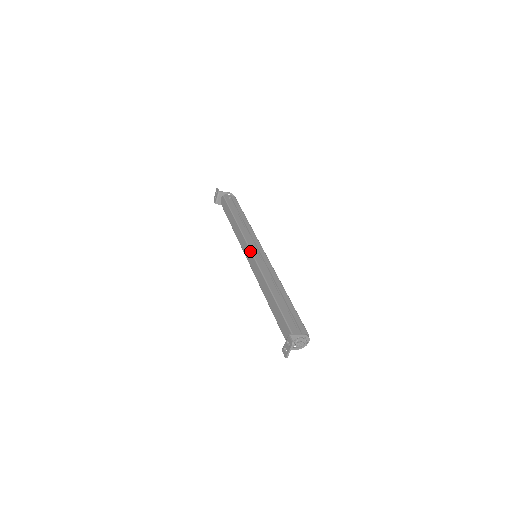
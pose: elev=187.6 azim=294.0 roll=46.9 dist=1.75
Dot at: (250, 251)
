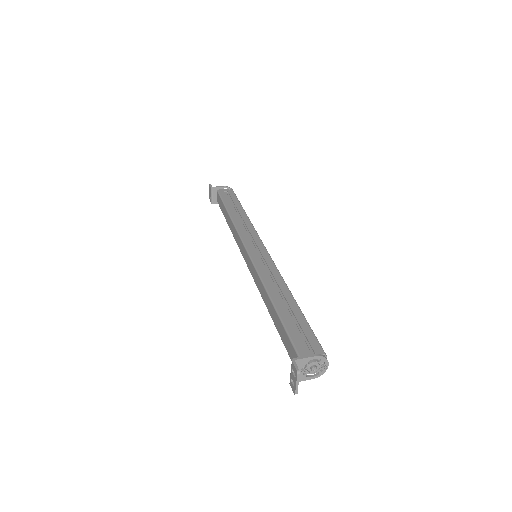
Dot at: (246, 251)
